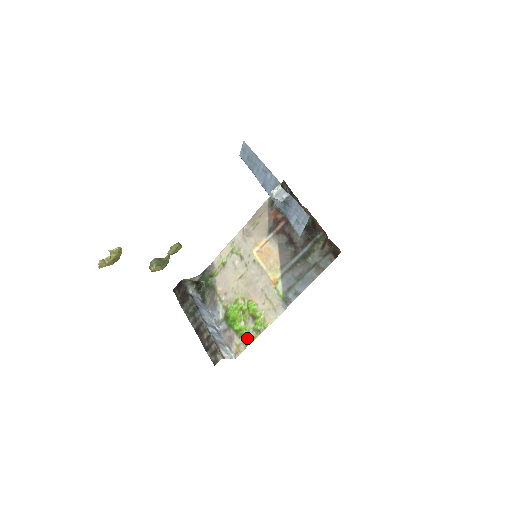
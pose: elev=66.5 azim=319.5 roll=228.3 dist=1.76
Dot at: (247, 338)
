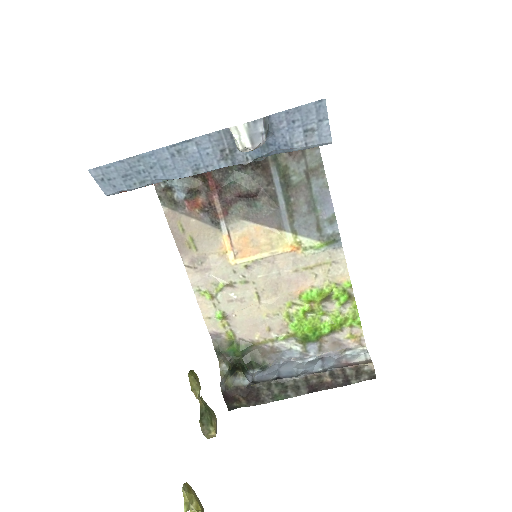
Dot at: (350, 319)
